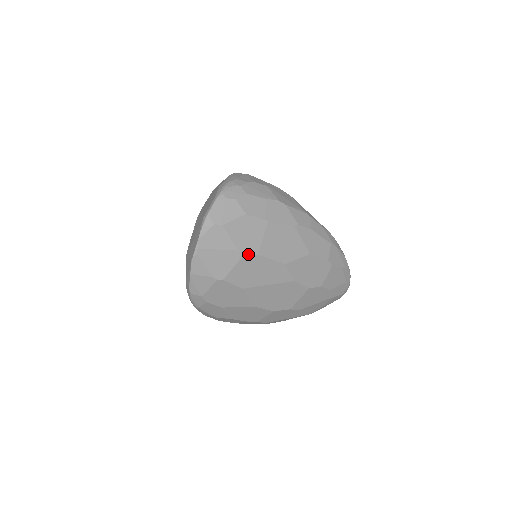
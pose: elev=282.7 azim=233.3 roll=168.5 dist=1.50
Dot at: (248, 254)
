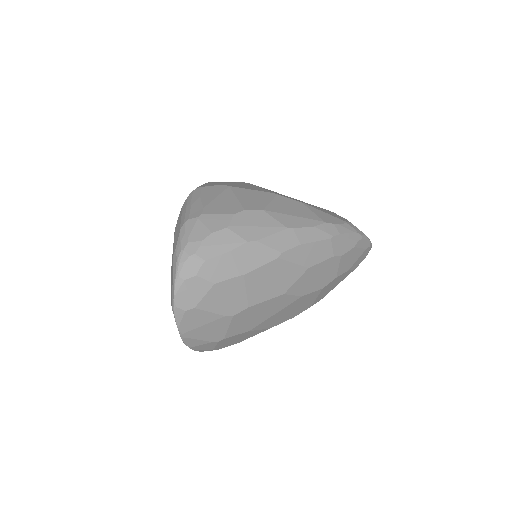
Dot at: (237, 313)
